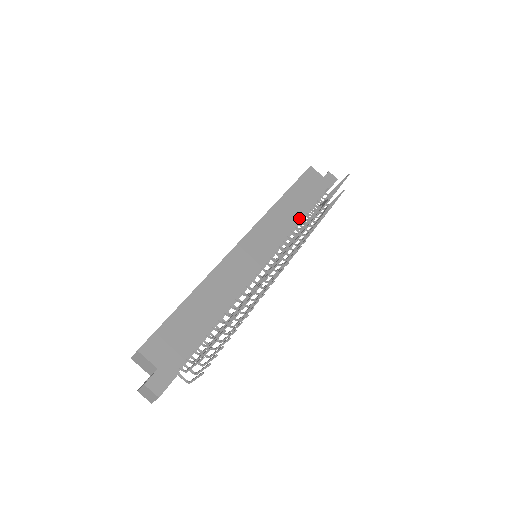
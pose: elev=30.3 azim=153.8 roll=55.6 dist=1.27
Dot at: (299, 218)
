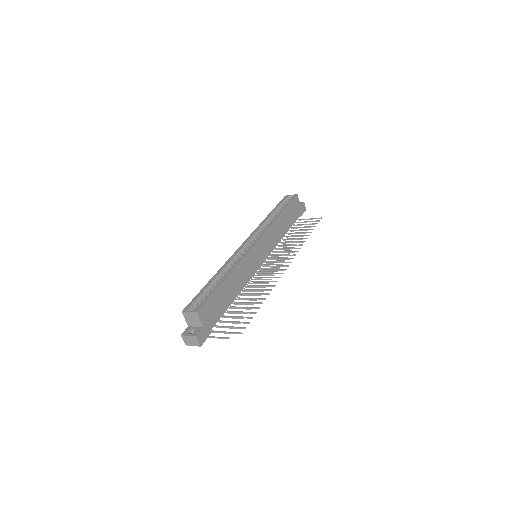
Dot at: (283, 235)
